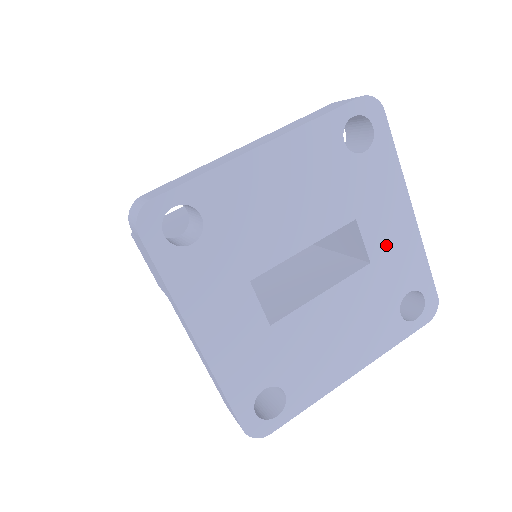
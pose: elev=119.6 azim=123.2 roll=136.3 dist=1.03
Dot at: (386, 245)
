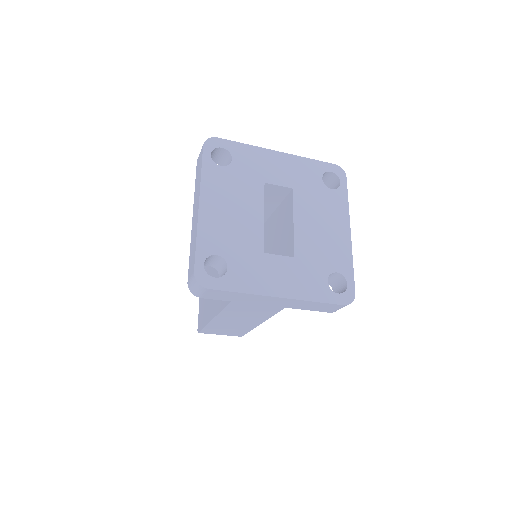
Dot at: (288, 175)
